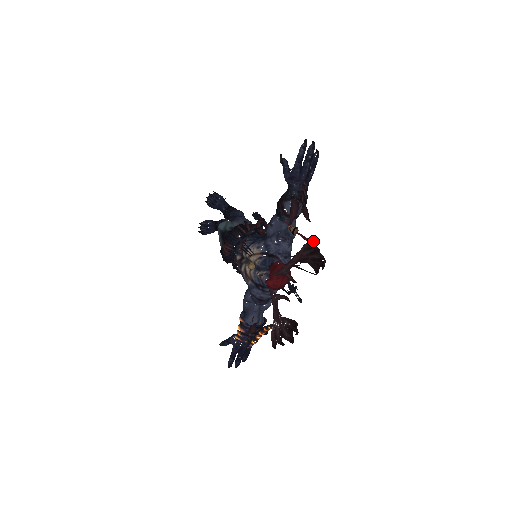
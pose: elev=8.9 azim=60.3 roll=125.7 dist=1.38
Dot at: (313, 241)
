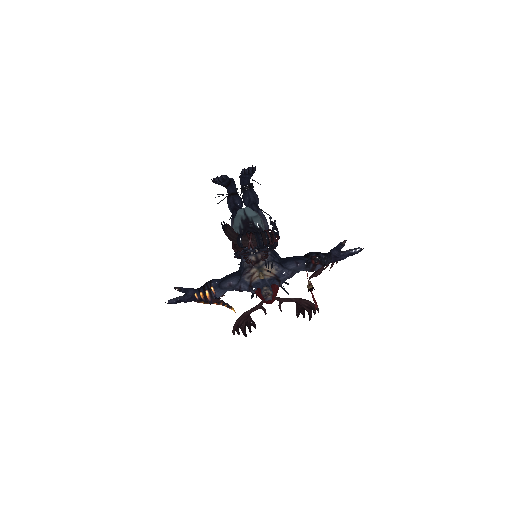
Dot at: occluded
